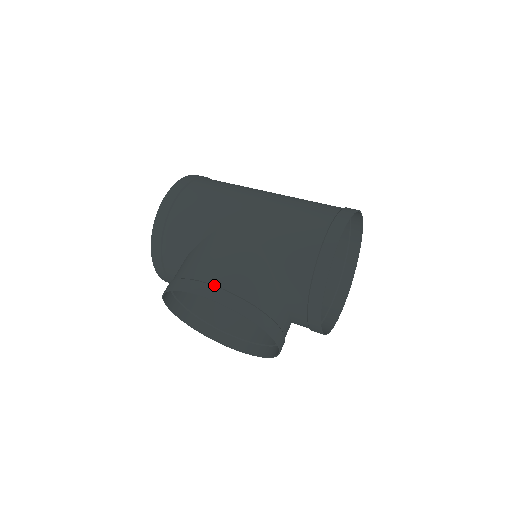
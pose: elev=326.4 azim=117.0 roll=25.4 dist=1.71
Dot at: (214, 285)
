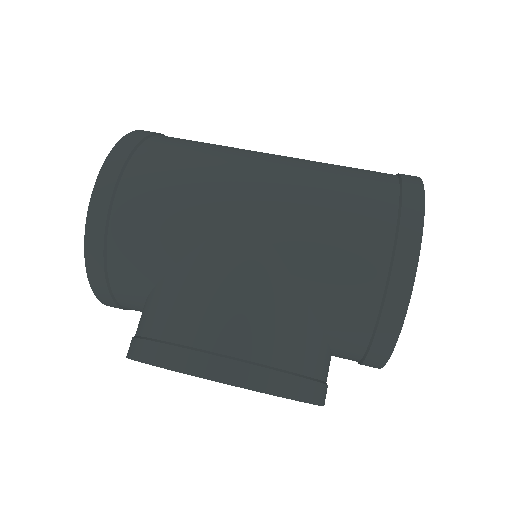
Dot at: (224, 355)
